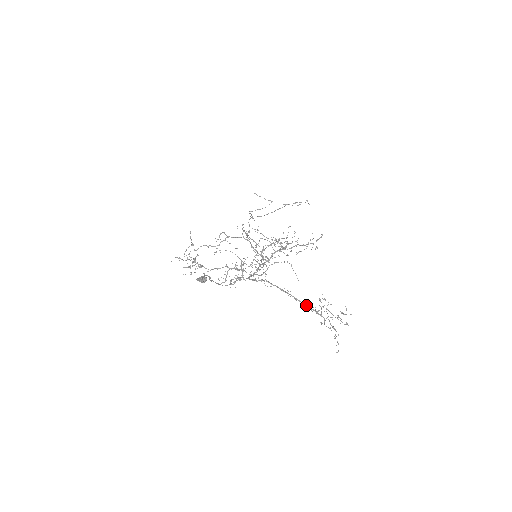
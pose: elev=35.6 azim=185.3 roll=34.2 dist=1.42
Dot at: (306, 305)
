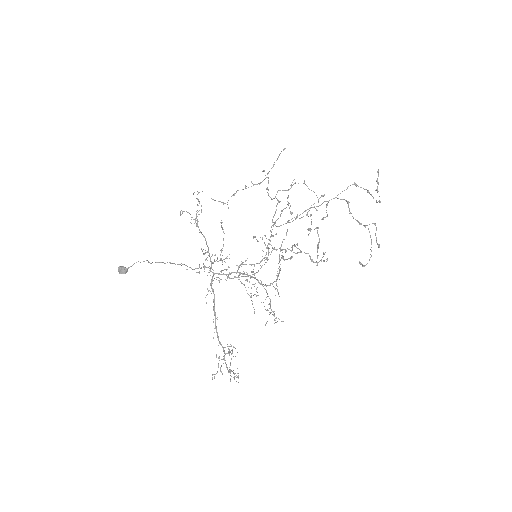
Dot at: (218, 339)
